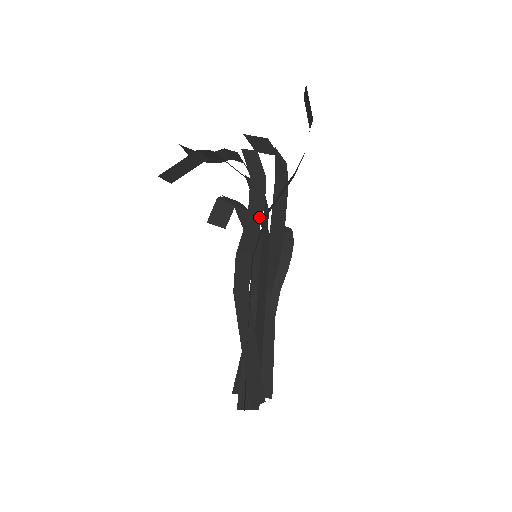
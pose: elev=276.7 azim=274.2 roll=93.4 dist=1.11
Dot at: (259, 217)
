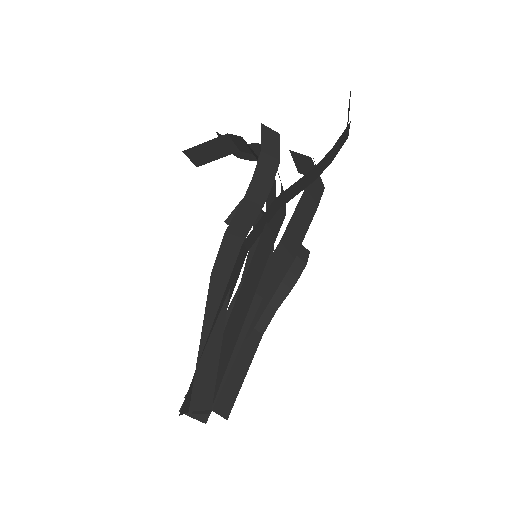
Dot at: (261, 200)
